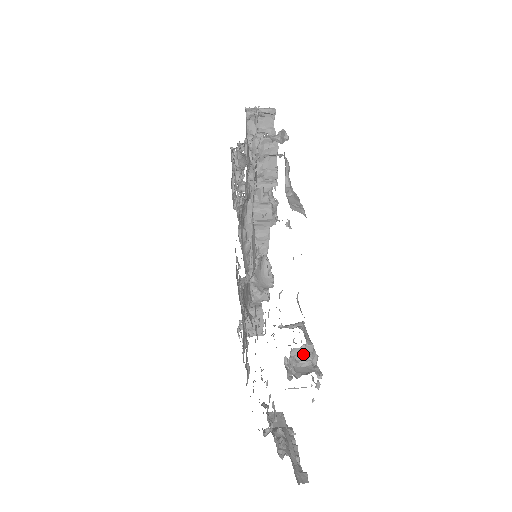
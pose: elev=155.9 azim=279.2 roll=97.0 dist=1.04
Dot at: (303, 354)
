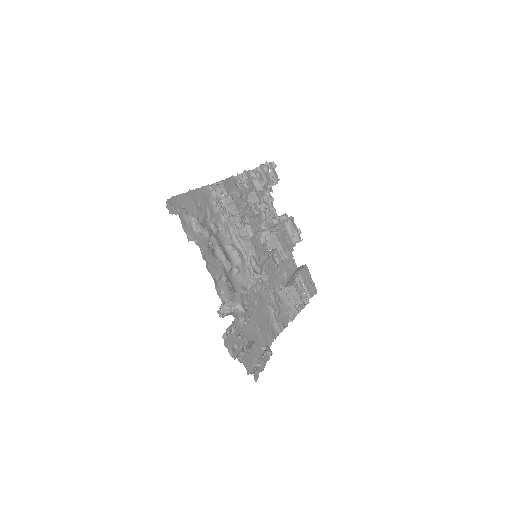
Dot at: (230, 306)
